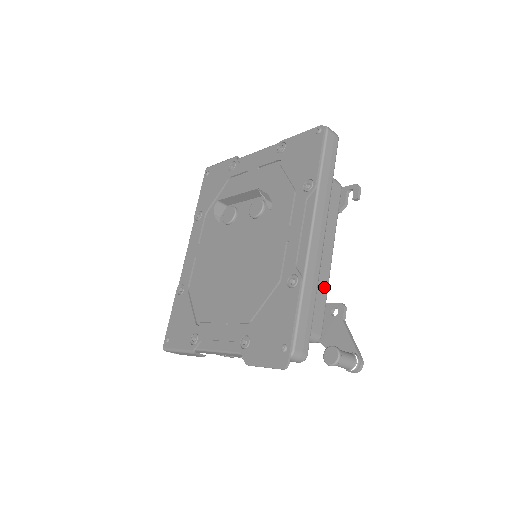
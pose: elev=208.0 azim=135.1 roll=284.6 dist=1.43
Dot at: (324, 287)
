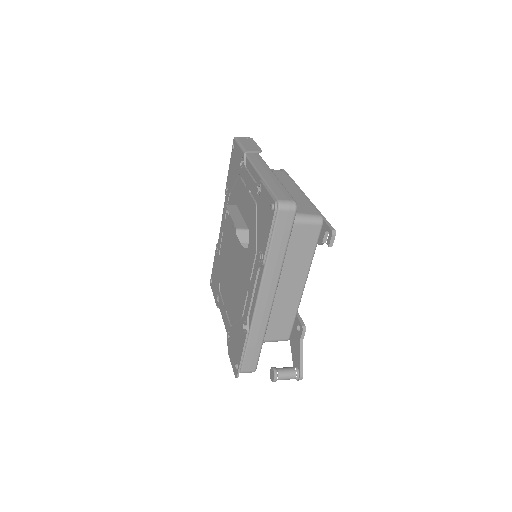
Dot at: (293, 309)
